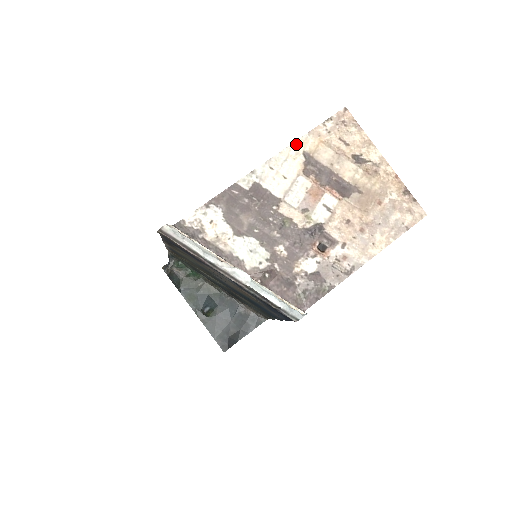
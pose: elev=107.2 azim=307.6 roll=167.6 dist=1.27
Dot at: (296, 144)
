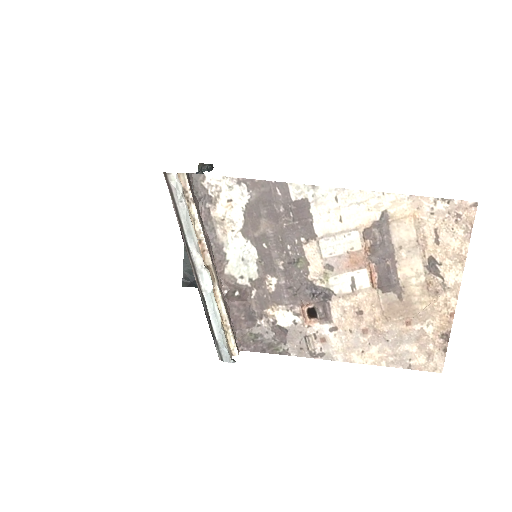
Dot at: (386, 196)
